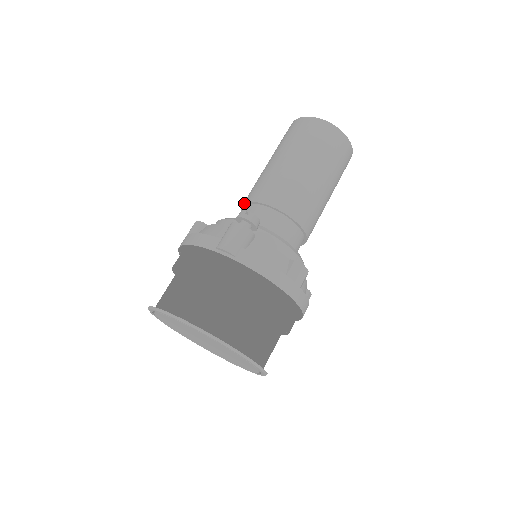
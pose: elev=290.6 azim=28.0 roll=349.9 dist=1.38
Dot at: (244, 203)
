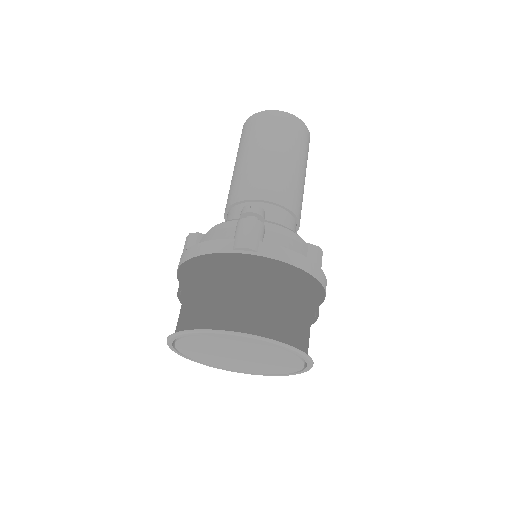
Dot at: (229, 206)
